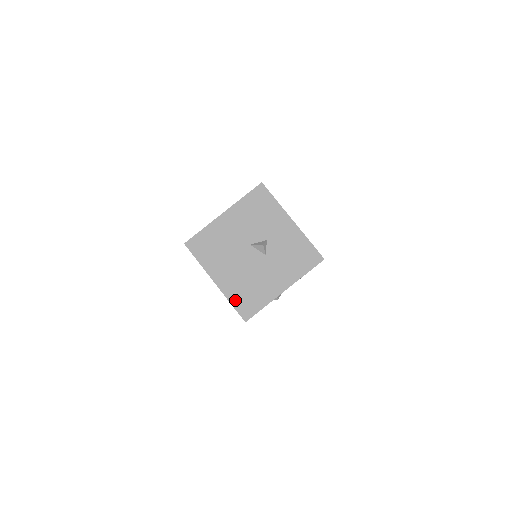
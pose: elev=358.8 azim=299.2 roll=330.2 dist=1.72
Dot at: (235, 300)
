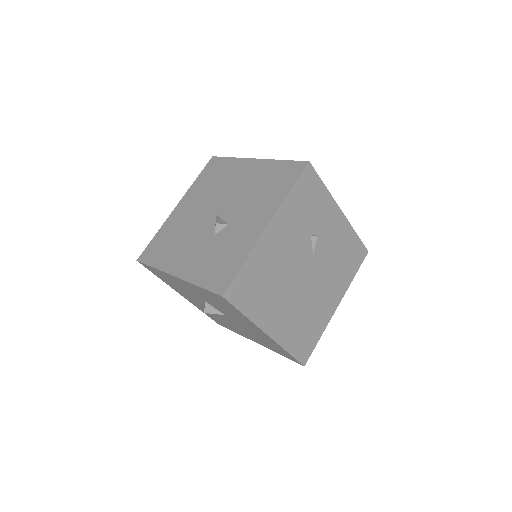
Dot at: occluded
